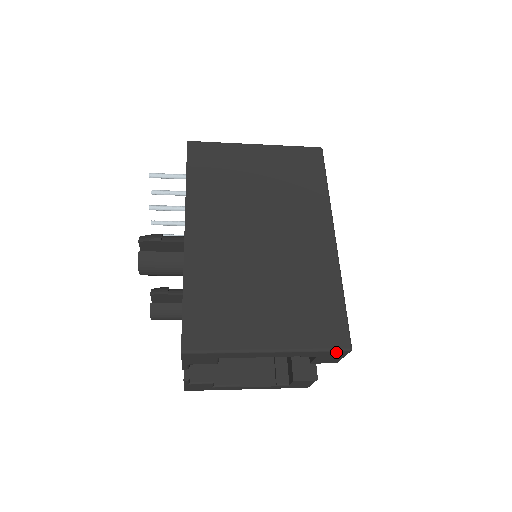
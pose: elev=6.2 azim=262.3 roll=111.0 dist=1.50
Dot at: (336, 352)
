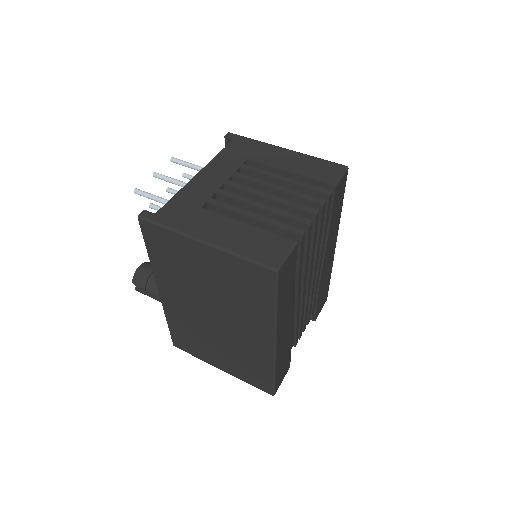
Dot at: occluded
